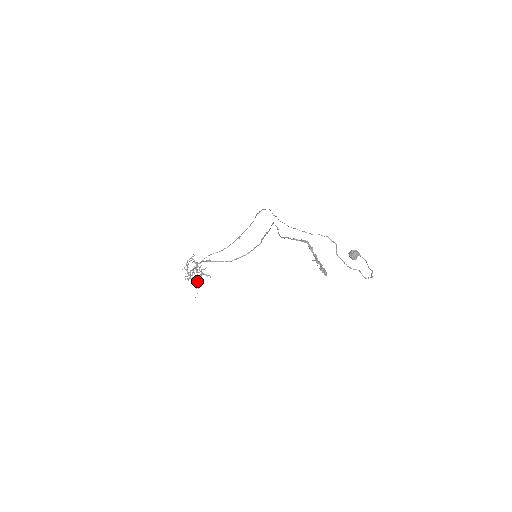
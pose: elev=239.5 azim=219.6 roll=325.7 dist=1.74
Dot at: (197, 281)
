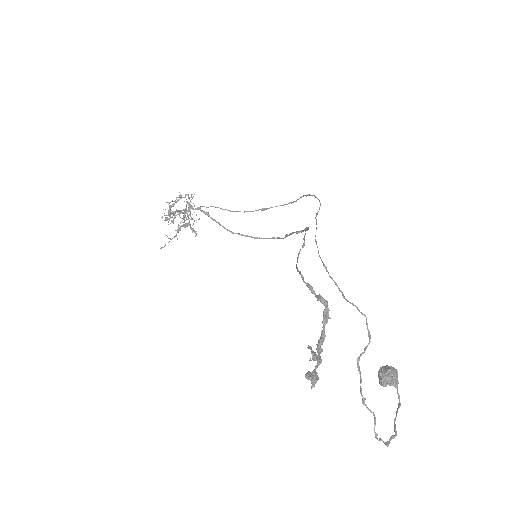
Dot at: occluded
